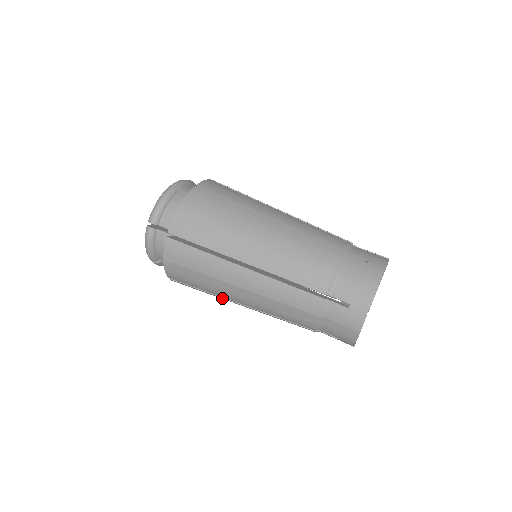
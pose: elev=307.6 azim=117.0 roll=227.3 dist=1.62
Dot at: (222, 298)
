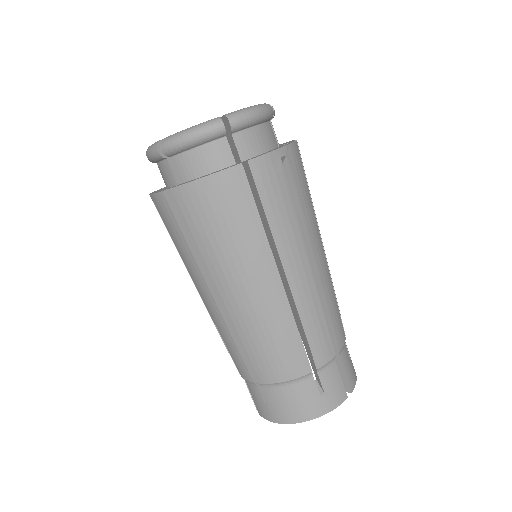
Dot at: occluded
